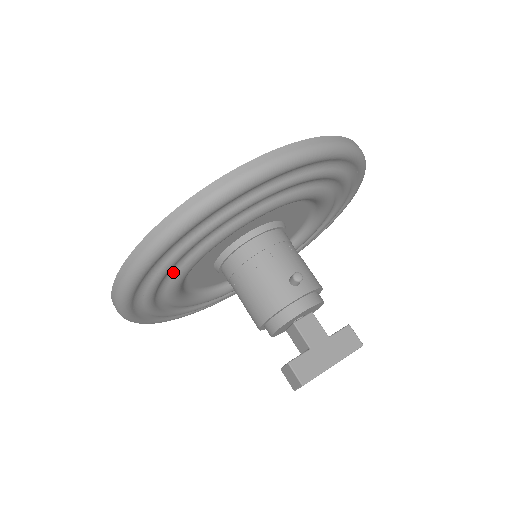
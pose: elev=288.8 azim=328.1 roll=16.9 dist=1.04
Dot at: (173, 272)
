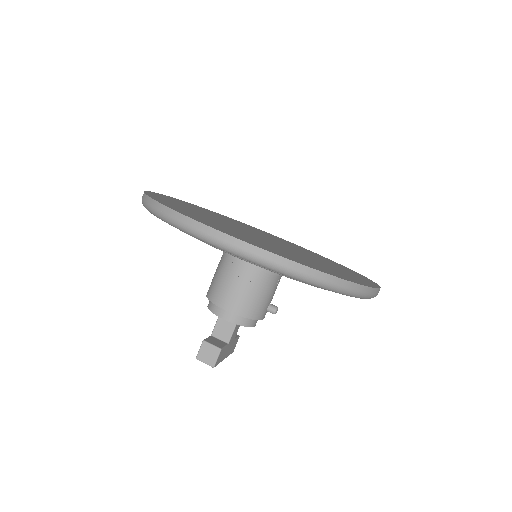
Dot at: occluded
